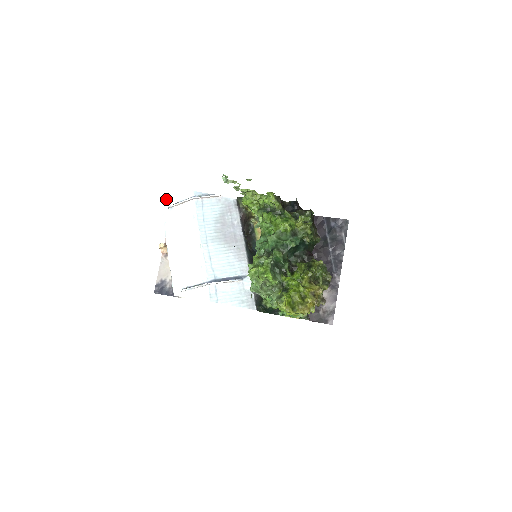
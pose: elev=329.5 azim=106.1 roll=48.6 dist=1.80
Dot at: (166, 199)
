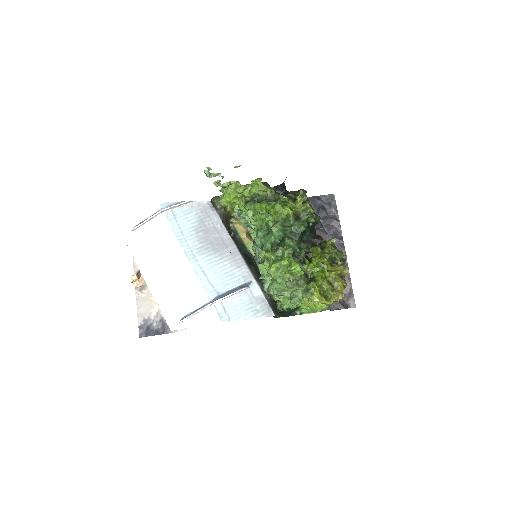
Dot at: (125, 222)
